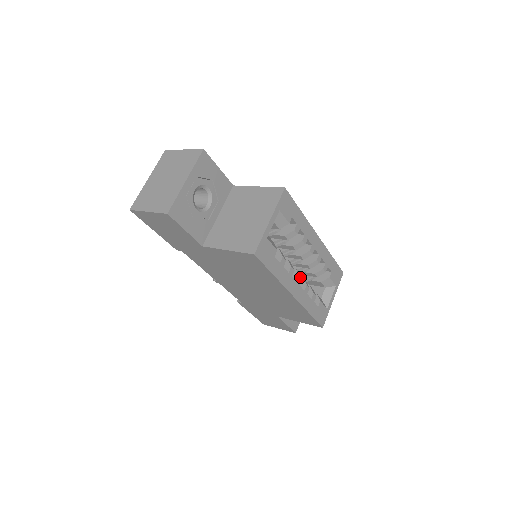
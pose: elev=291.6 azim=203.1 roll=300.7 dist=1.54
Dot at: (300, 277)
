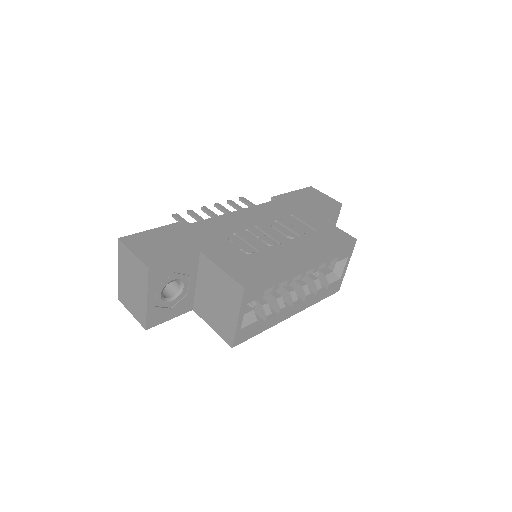
Dot at: (295, 301)
